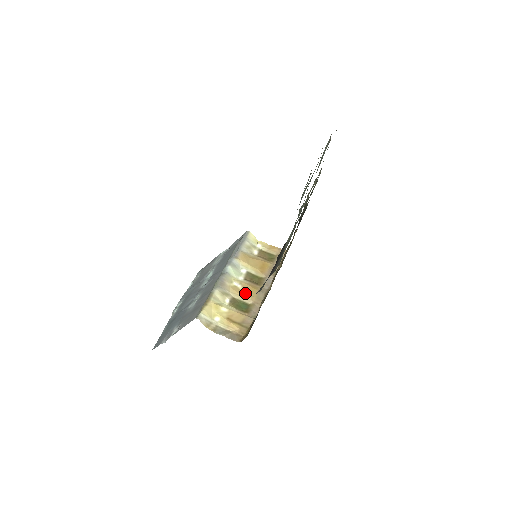
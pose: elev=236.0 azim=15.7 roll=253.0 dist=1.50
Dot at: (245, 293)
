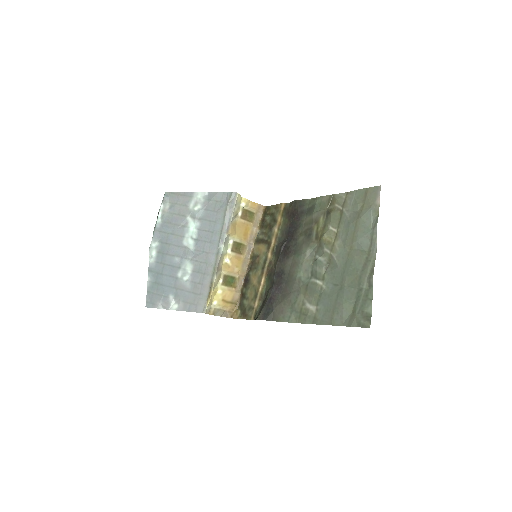
Dot at: (233, 269)
